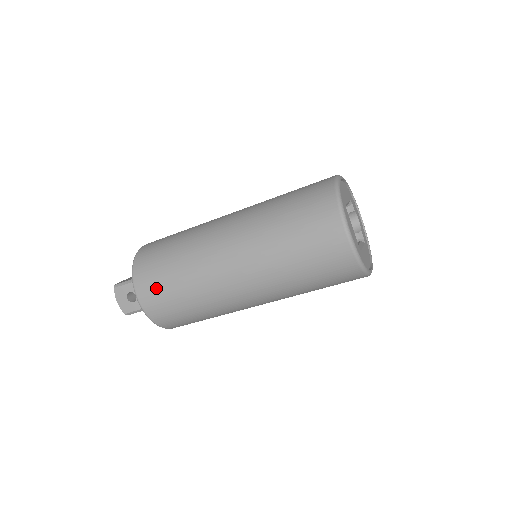
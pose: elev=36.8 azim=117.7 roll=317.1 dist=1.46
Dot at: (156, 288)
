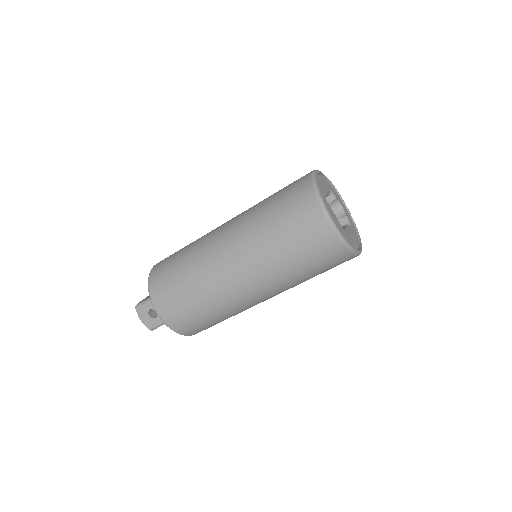
Dot at: (173, 302)
